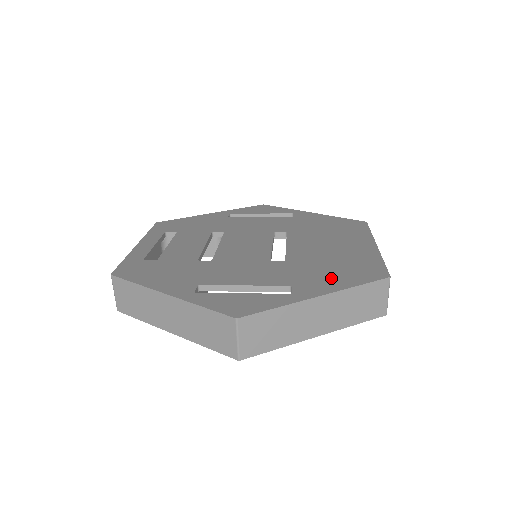
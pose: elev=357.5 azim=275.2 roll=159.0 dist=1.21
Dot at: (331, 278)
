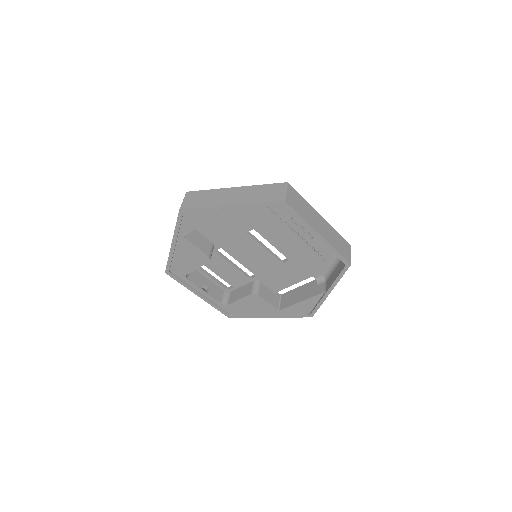
Dot at: occluded
